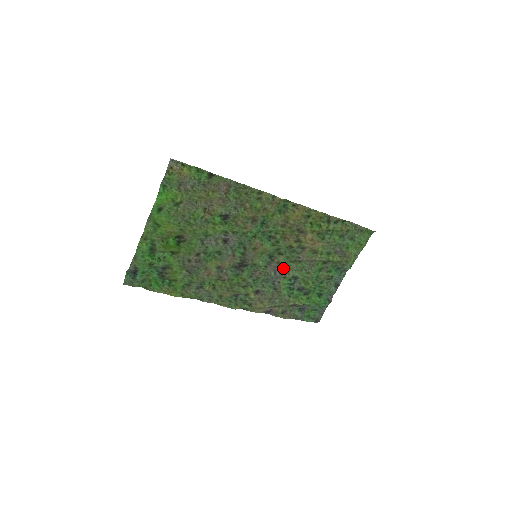
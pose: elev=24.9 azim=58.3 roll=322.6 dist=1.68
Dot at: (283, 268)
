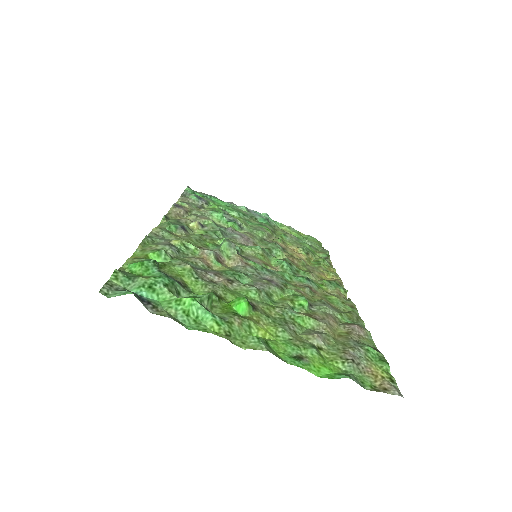
Dot at: (249, 235)
